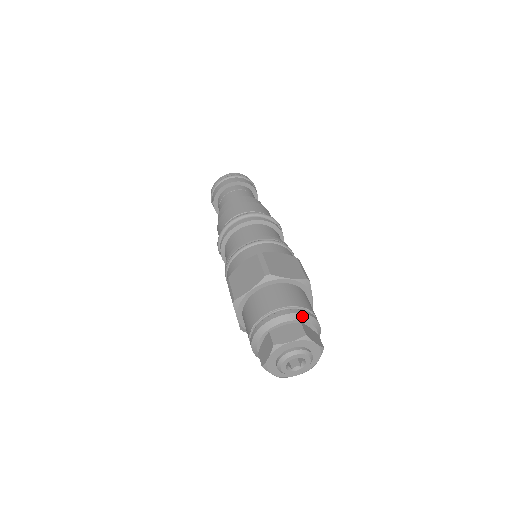
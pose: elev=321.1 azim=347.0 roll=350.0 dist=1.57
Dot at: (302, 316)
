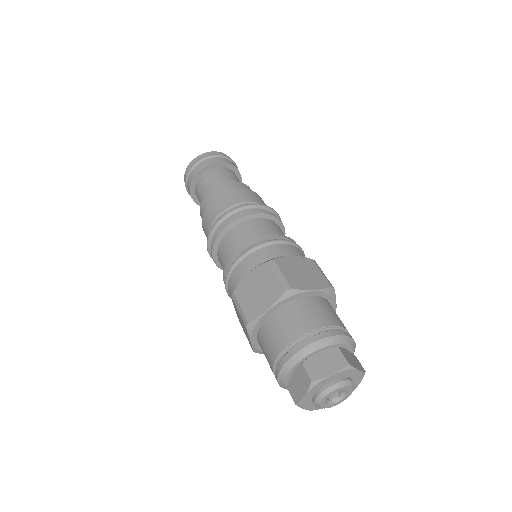
Dot at: (338, 338)
